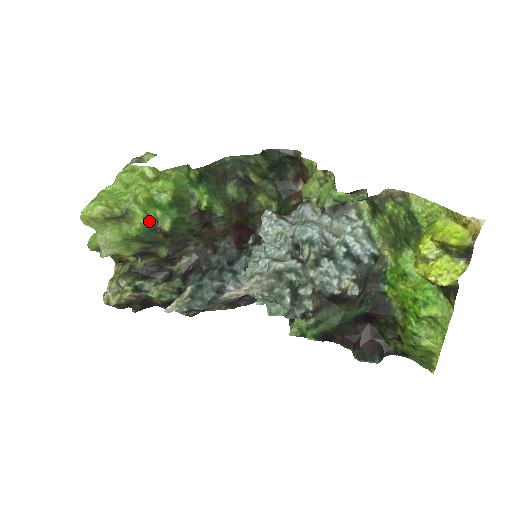
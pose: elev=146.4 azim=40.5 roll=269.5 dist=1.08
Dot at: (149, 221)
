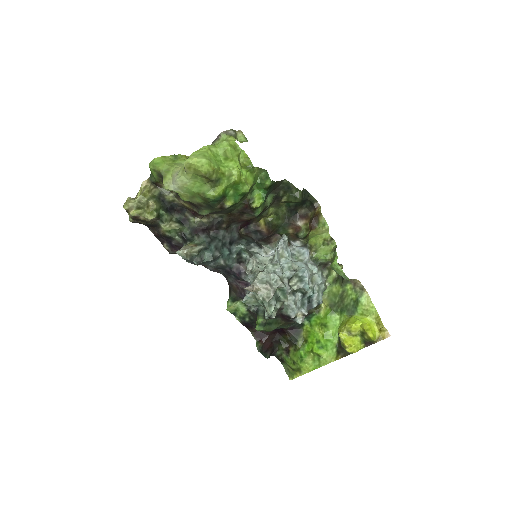
Dot at: (223, 195)
